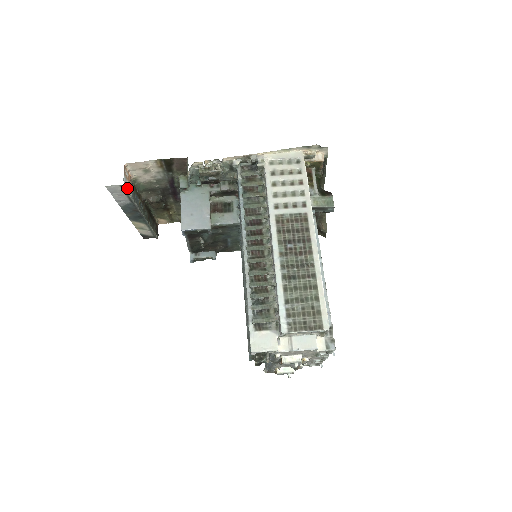
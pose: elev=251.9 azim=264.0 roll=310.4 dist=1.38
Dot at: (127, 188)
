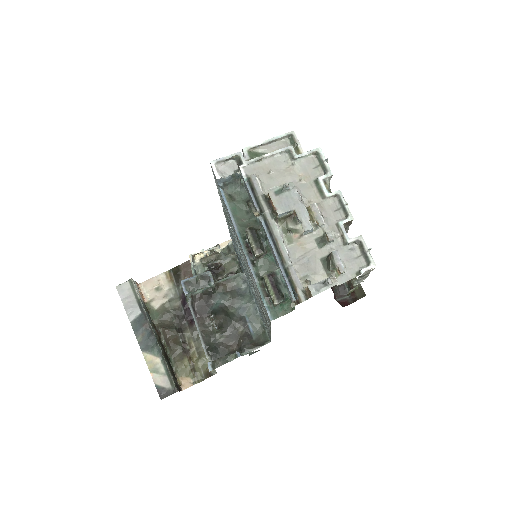
Dot at: (136, 289)
